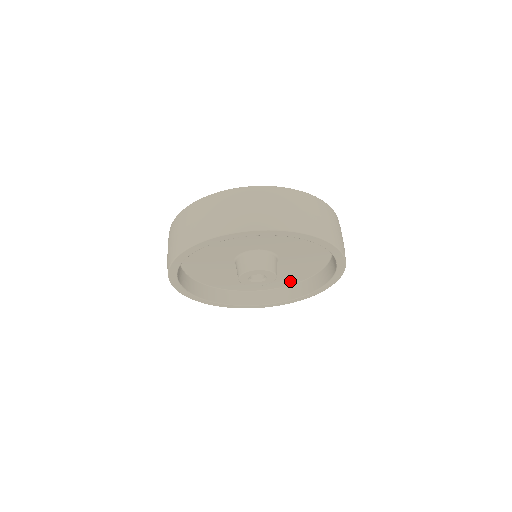
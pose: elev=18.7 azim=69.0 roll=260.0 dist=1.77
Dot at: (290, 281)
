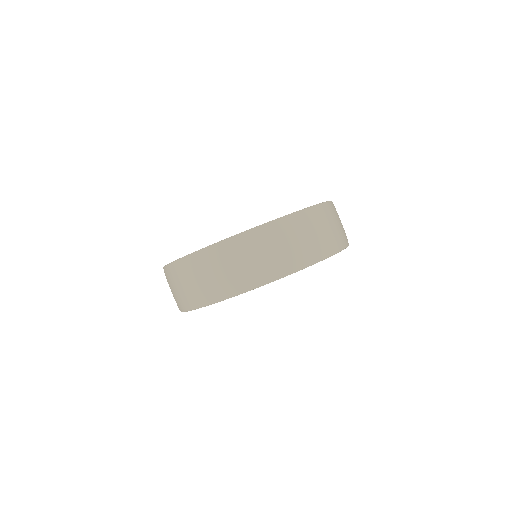
Dot at: occluded
